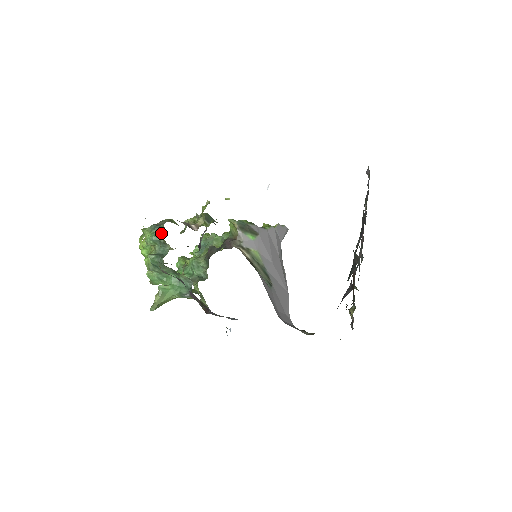
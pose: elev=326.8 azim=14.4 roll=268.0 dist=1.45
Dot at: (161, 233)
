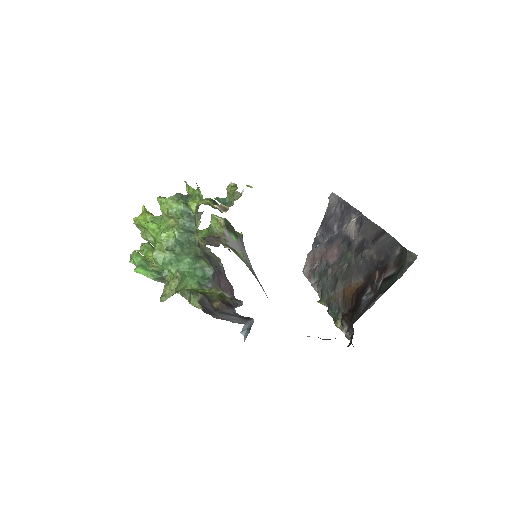
Dot at: (222, 199)
